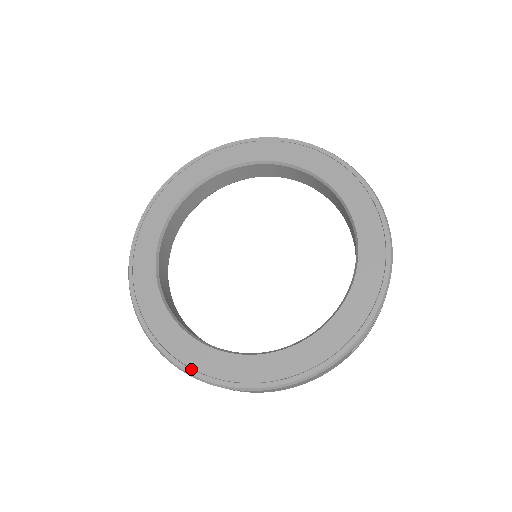
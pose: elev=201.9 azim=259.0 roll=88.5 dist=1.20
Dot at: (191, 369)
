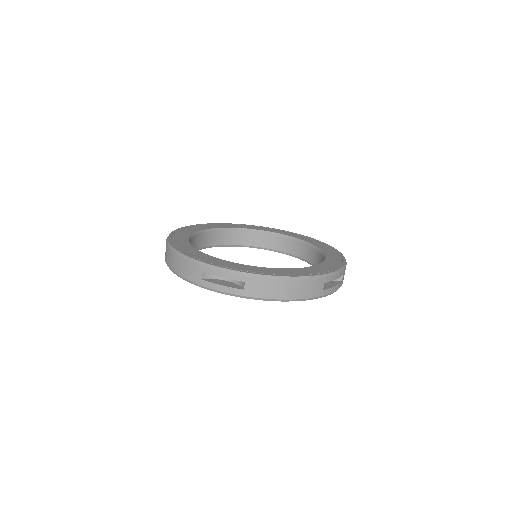
Dot at: (211, 263)
